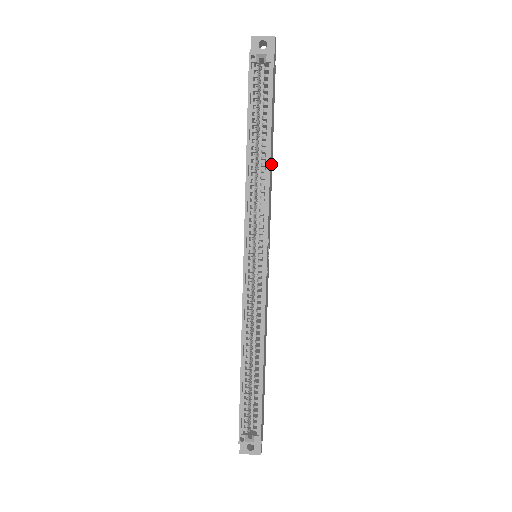
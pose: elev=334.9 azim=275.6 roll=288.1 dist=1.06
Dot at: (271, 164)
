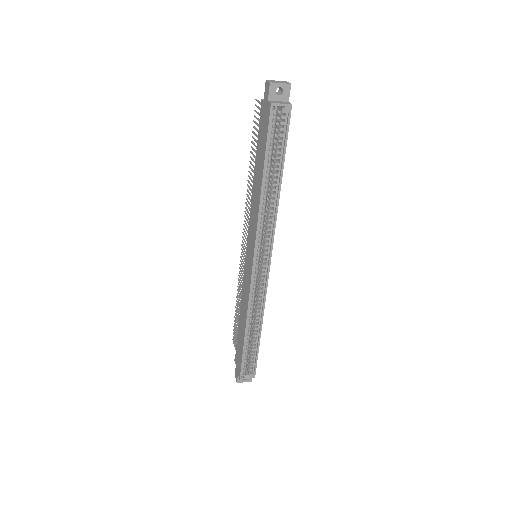
Dot at: occluded
